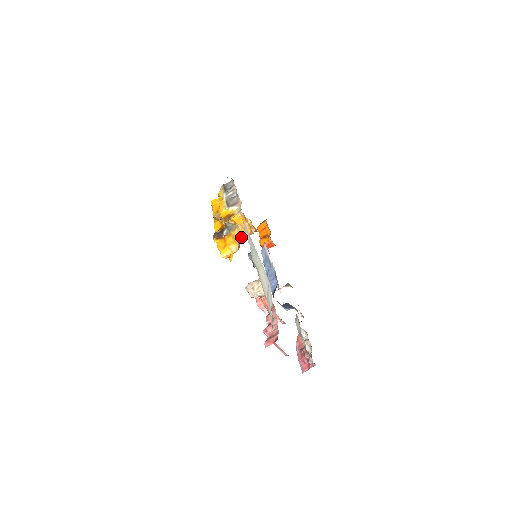
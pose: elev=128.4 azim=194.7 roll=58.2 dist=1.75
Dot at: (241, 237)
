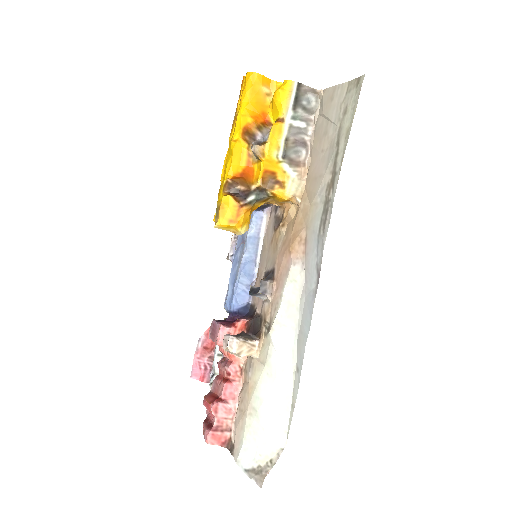
Dot at: occluded
